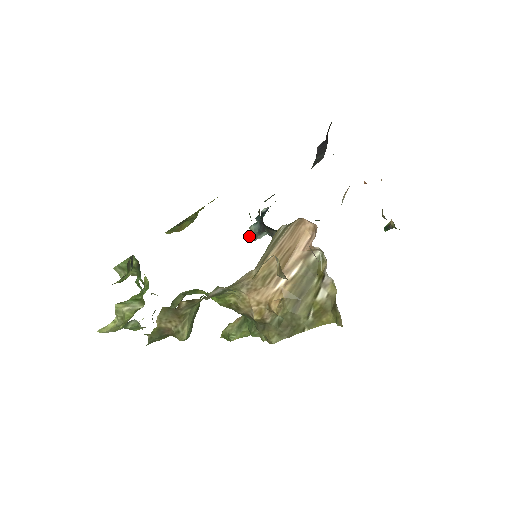
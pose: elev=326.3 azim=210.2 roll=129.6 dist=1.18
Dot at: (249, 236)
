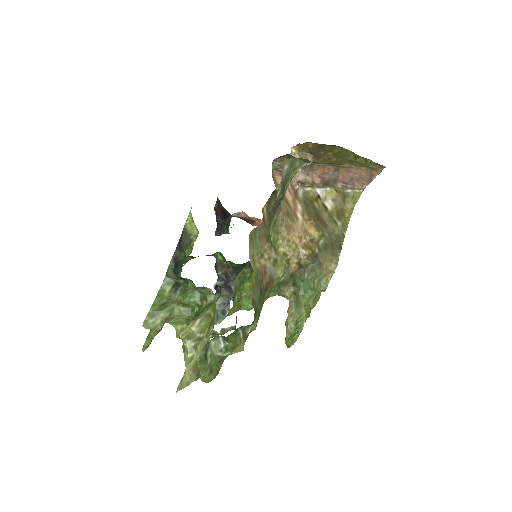
Dot at: (217, 319)
